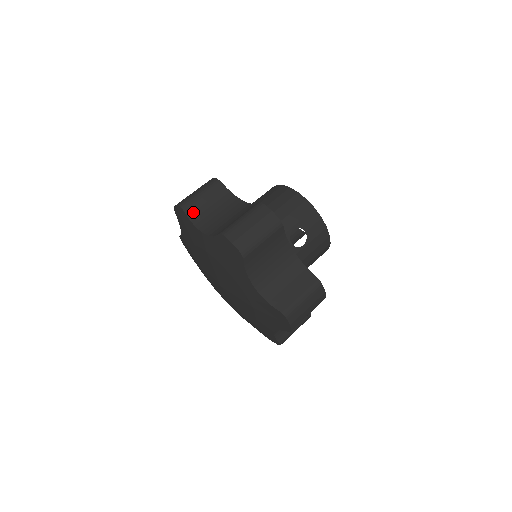
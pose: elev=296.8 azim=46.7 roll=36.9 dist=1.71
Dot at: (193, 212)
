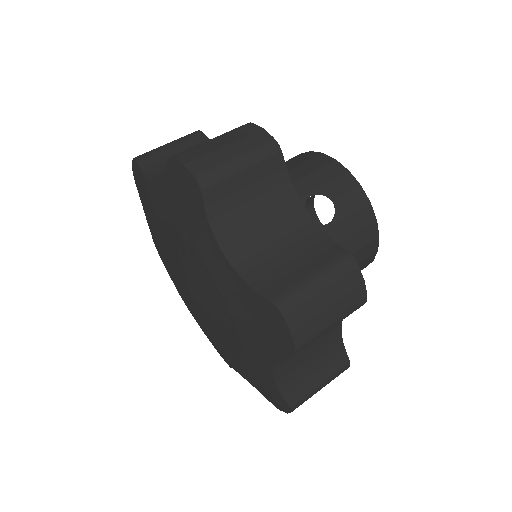
Dot at: (151, 163)
